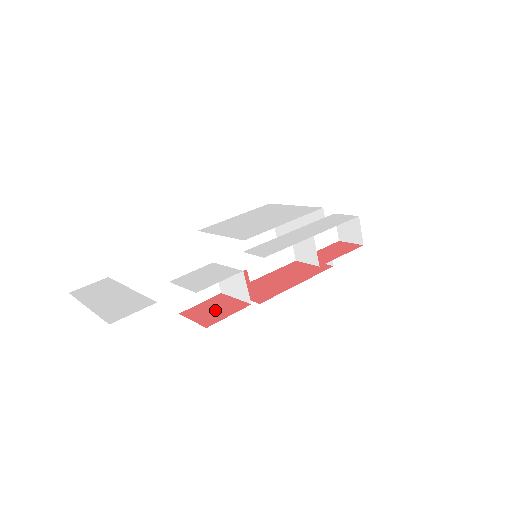
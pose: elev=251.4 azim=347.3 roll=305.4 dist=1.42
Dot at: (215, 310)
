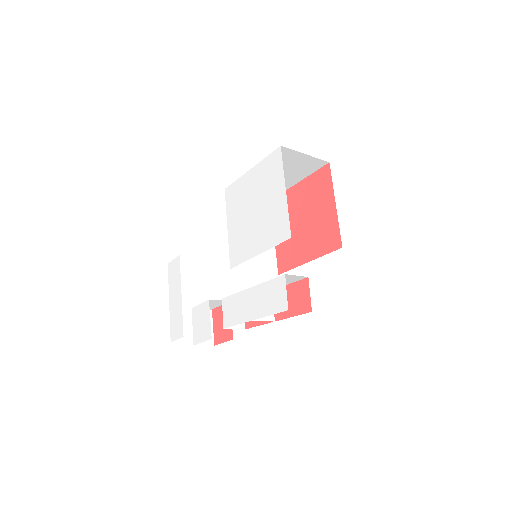
Dot at: (221, 326)
